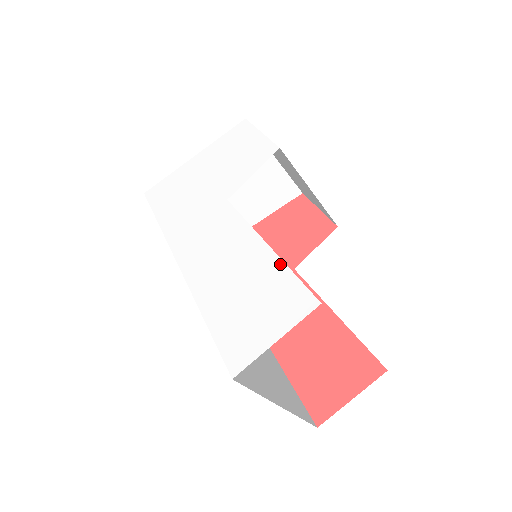
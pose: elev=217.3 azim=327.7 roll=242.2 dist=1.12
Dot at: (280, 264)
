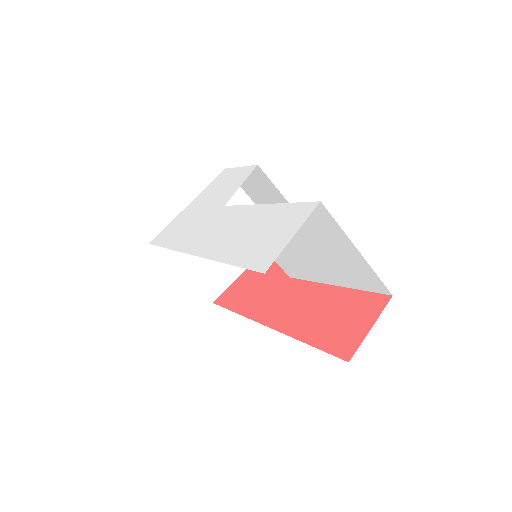
Dot at: (280, 205)
